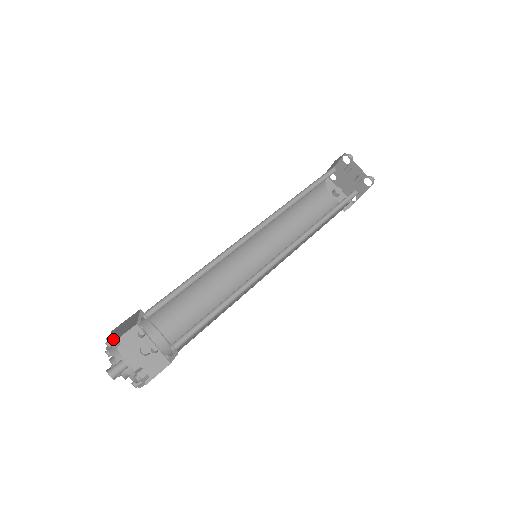
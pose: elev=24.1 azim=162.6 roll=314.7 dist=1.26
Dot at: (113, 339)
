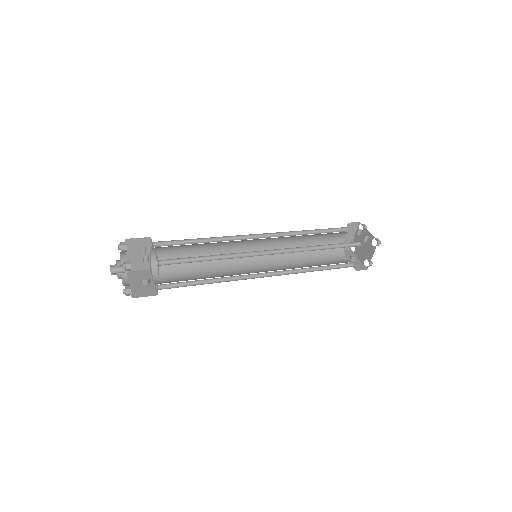
Dot at: (123, 243)
